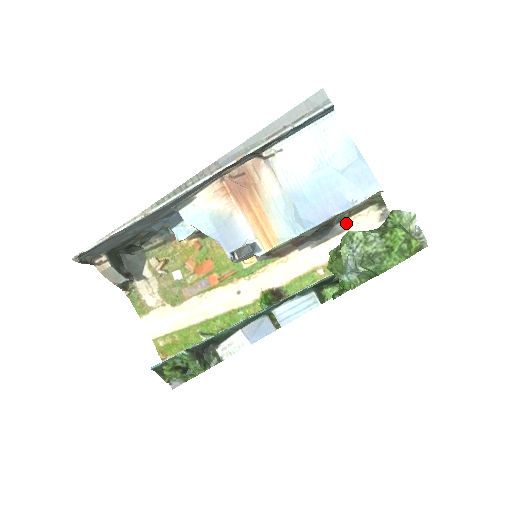
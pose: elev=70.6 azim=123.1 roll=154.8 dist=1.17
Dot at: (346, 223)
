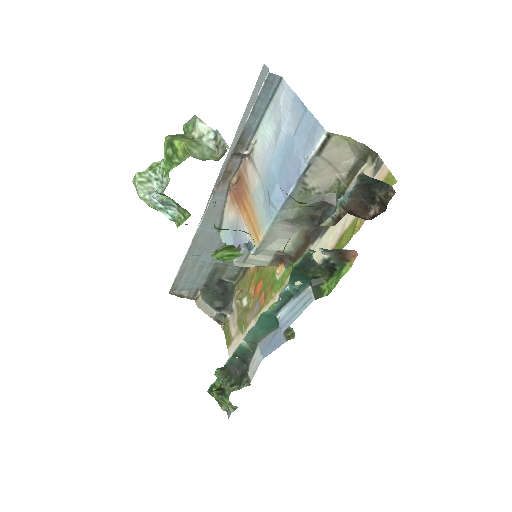
Dot at: occluded
